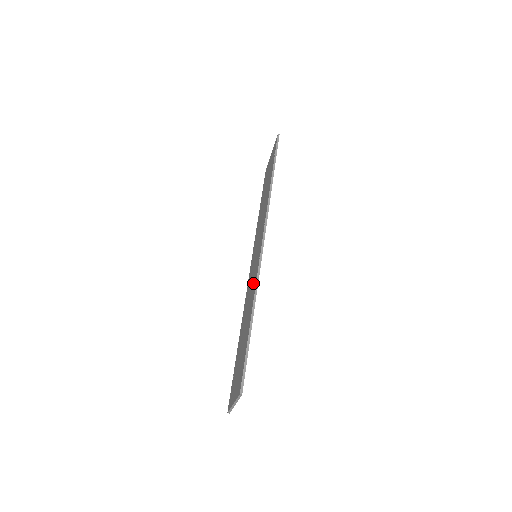
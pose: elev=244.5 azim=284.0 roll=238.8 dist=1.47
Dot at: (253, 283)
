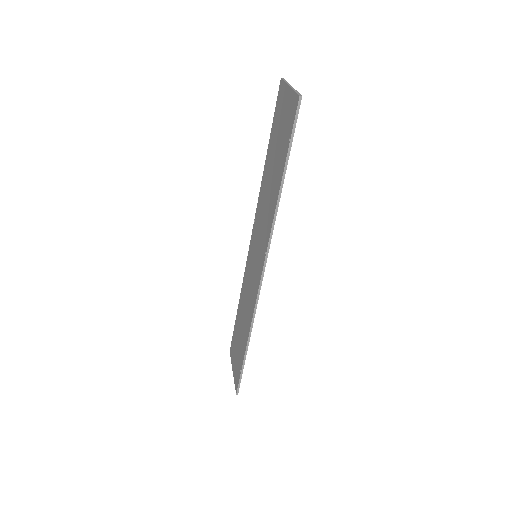
Dot at: (250, 301)
